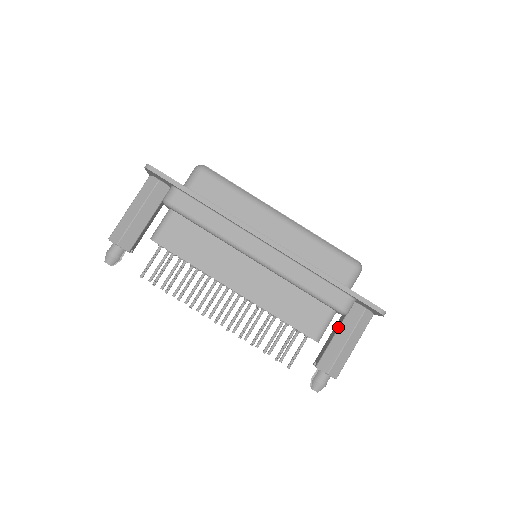
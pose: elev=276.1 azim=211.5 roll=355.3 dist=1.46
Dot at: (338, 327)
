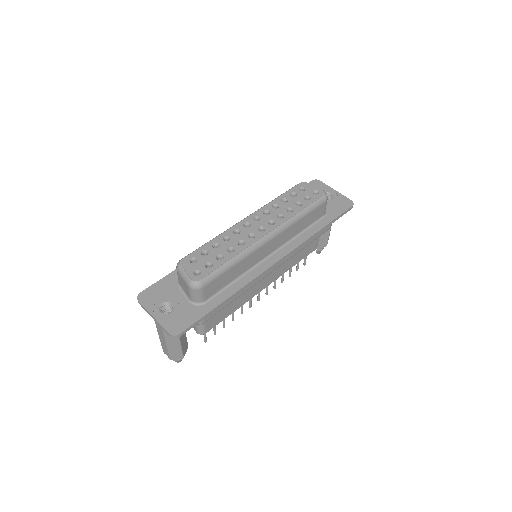
Dot at: occluded
